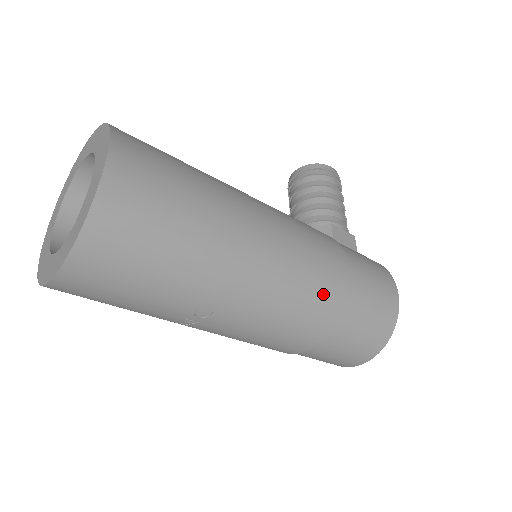
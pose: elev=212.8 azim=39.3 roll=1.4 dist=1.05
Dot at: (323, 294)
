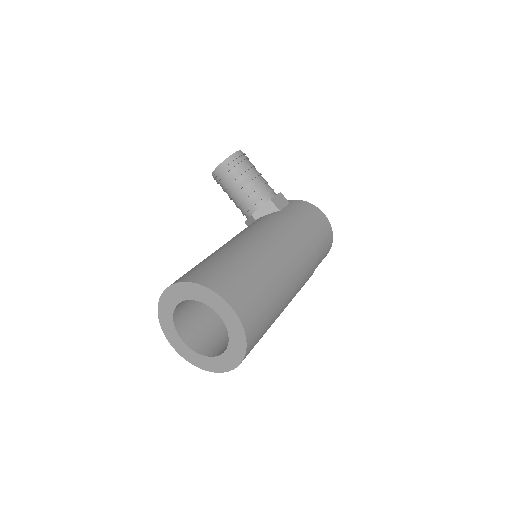
Dot at: (310, 258)
